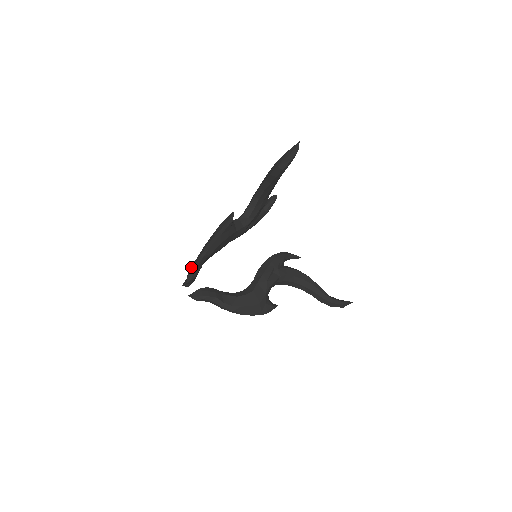
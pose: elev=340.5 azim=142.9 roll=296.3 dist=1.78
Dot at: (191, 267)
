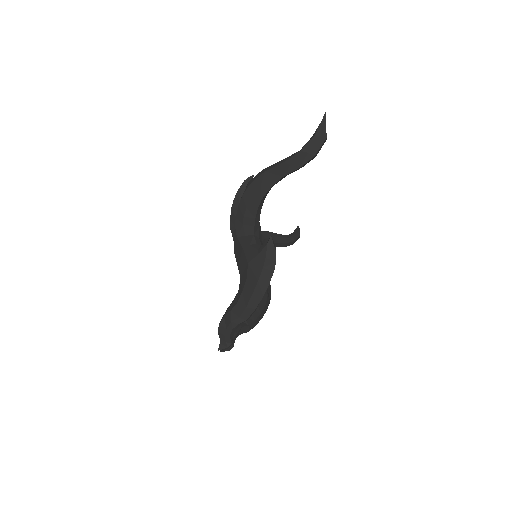
Dot at: (233, 327)
